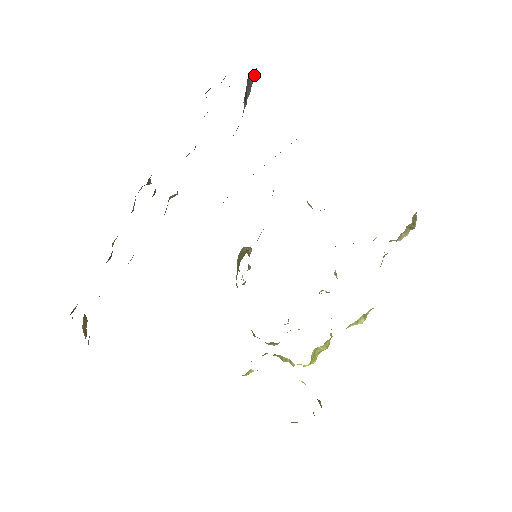
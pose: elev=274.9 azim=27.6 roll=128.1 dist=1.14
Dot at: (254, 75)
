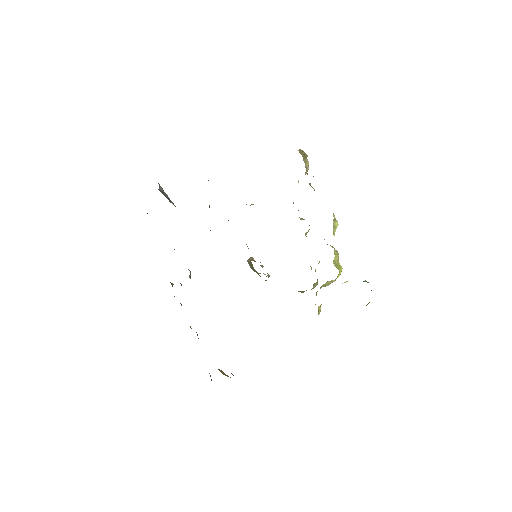
Dot at: (160, 187)
